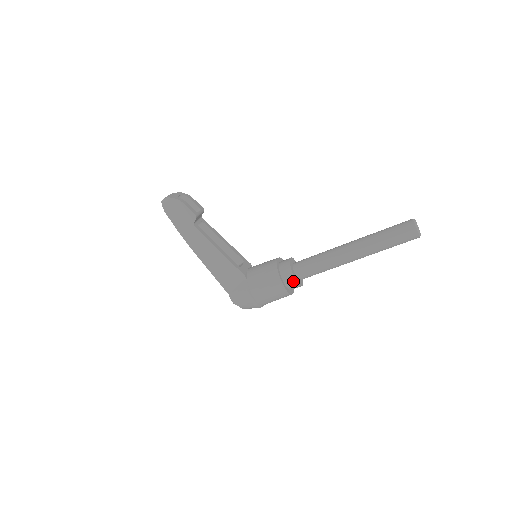
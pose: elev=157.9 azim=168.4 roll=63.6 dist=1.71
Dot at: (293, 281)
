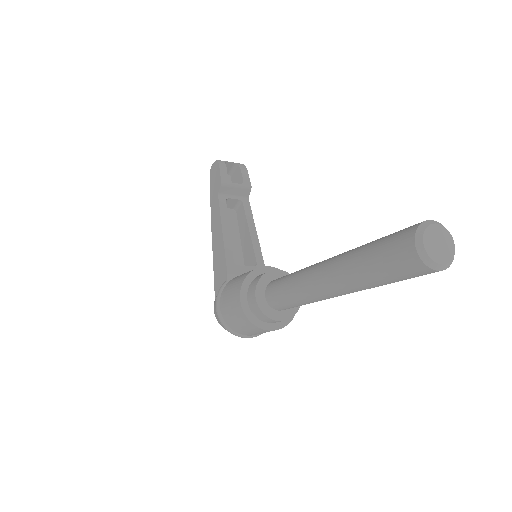
Dot at: (254, 299)
